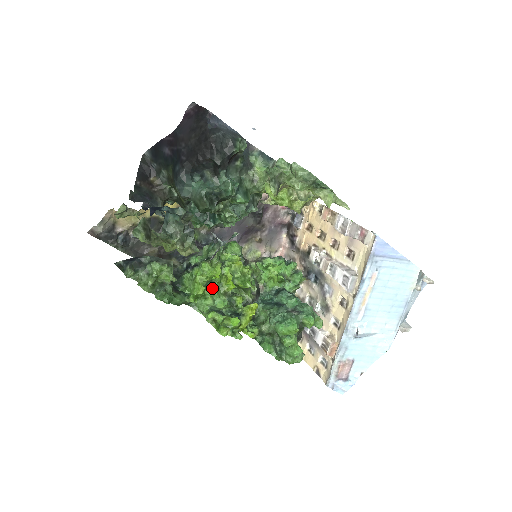
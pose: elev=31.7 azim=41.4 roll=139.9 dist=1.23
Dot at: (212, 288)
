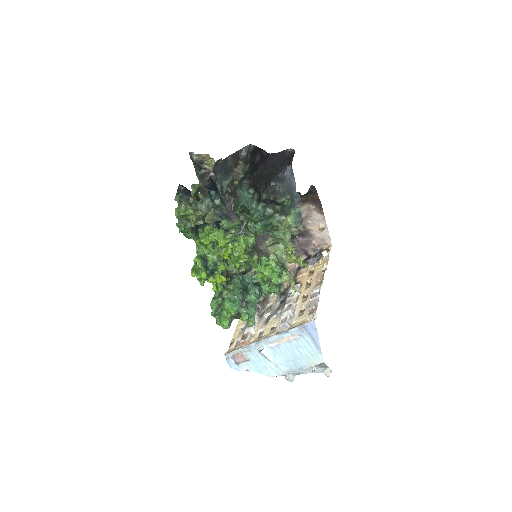
Dot at: (215, 247)
